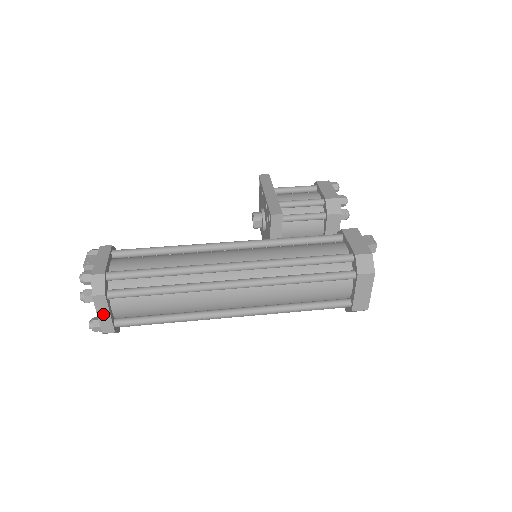
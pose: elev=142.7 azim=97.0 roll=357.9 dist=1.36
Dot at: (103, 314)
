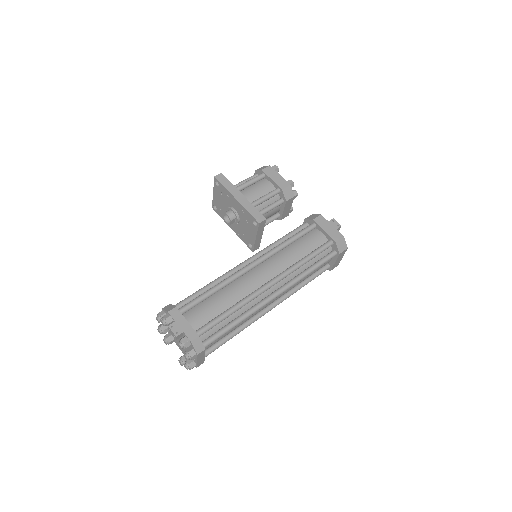
Dot at: (200, 359)
